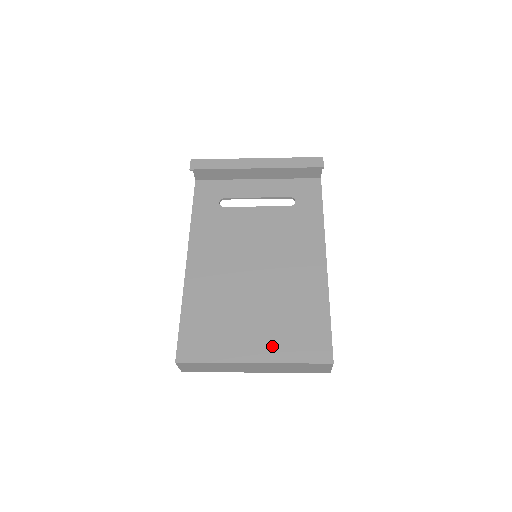
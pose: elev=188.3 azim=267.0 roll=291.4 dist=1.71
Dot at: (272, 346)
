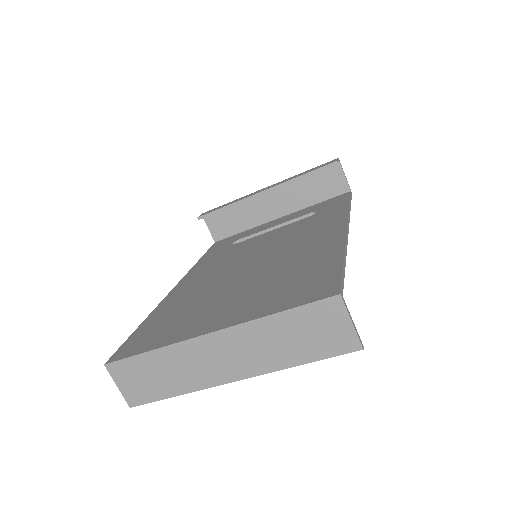
Dot at: (245, 310)
